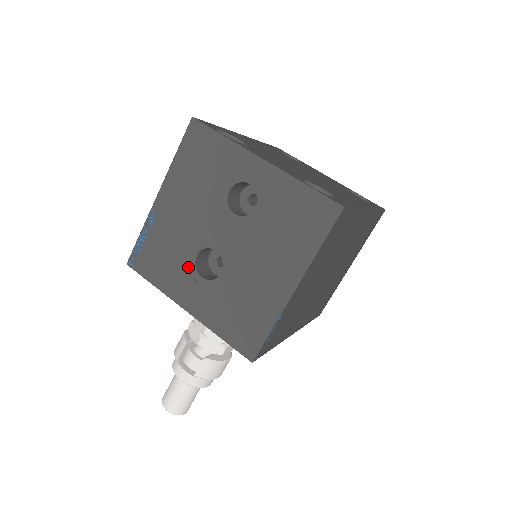
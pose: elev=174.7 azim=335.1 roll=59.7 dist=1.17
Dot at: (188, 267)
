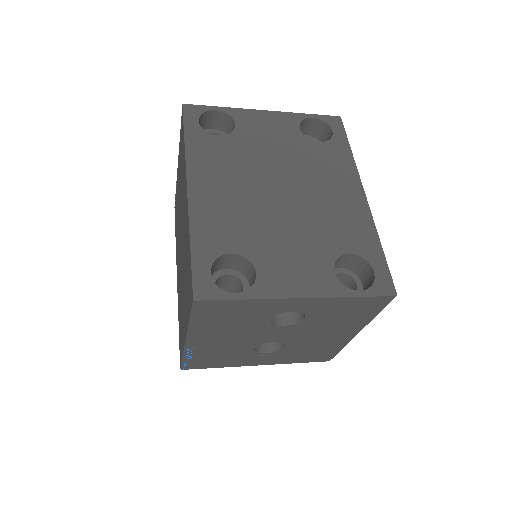
Dot at: (249, 354)
